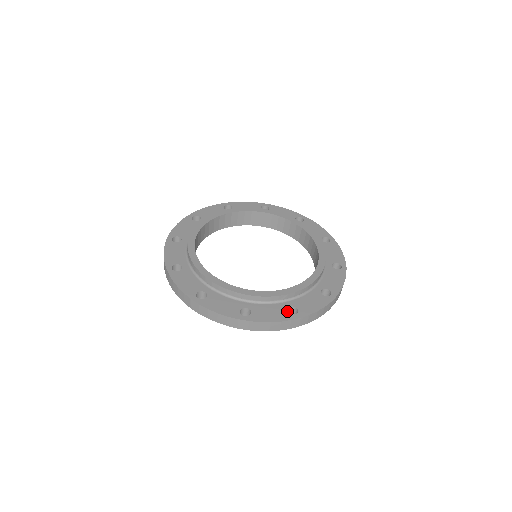
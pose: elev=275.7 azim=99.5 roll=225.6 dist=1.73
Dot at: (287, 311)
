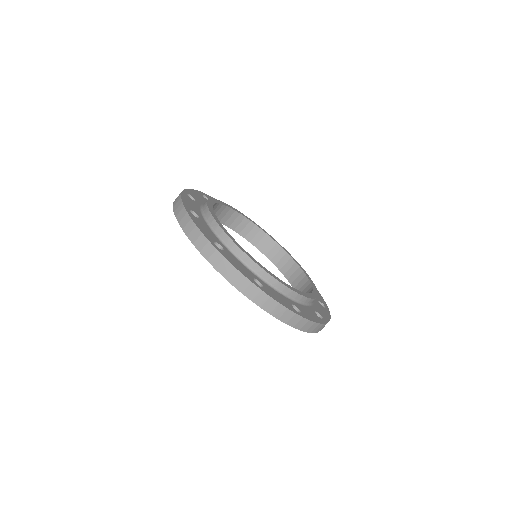
Dot at: (253, 278)
